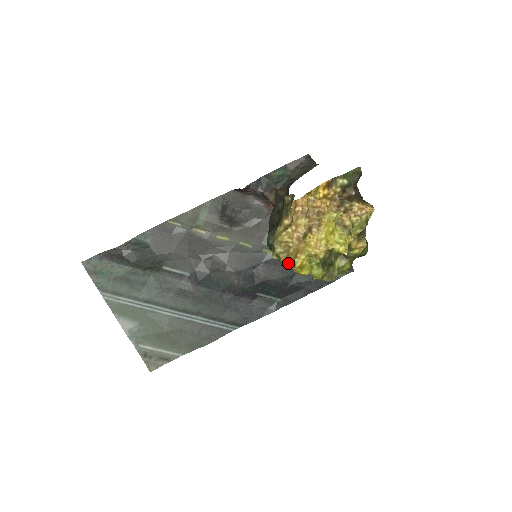
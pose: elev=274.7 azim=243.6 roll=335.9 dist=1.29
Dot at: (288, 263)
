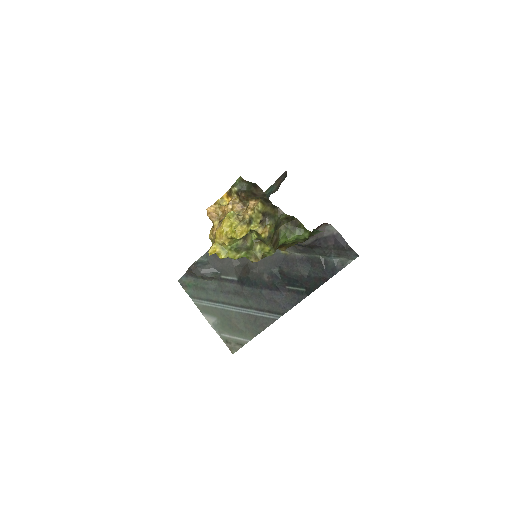
Dot at: occluded
